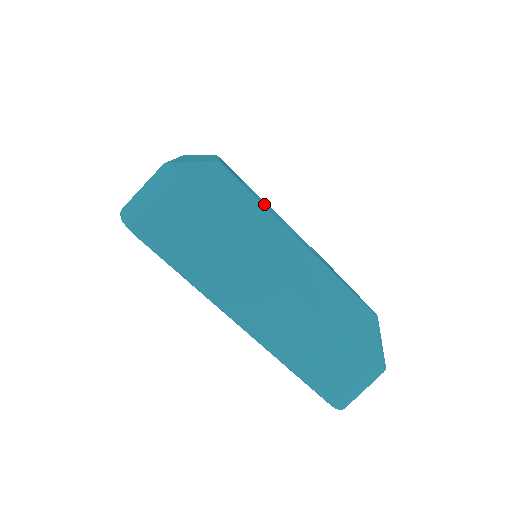
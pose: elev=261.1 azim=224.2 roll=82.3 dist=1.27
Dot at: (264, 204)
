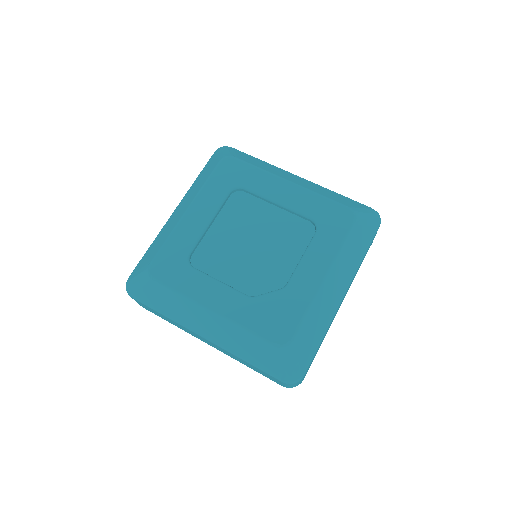
Dot at: (188, 279)
